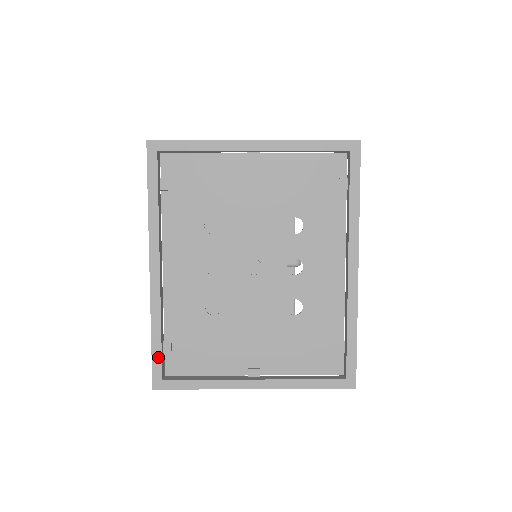
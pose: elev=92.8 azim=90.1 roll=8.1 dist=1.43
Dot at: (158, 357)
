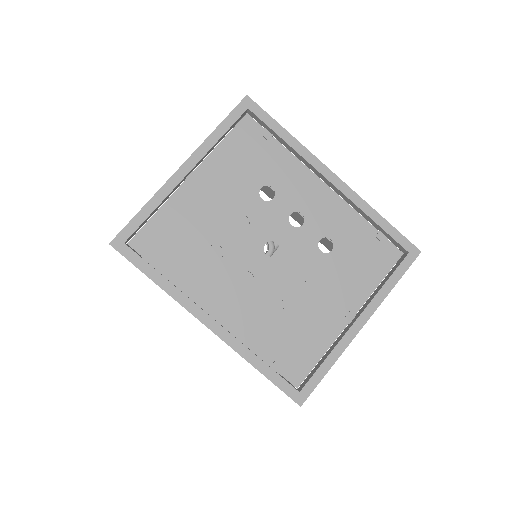
Dot at: (279, 380)
